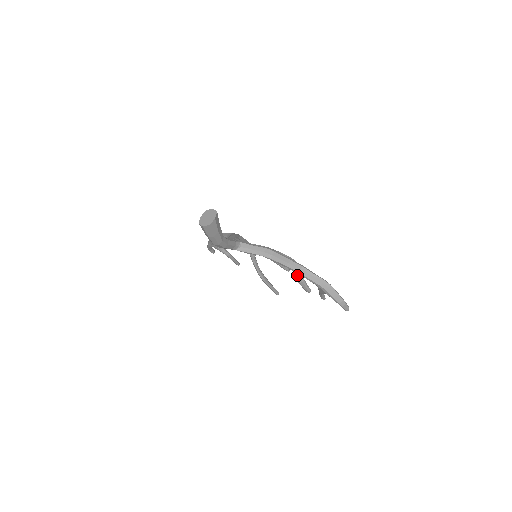
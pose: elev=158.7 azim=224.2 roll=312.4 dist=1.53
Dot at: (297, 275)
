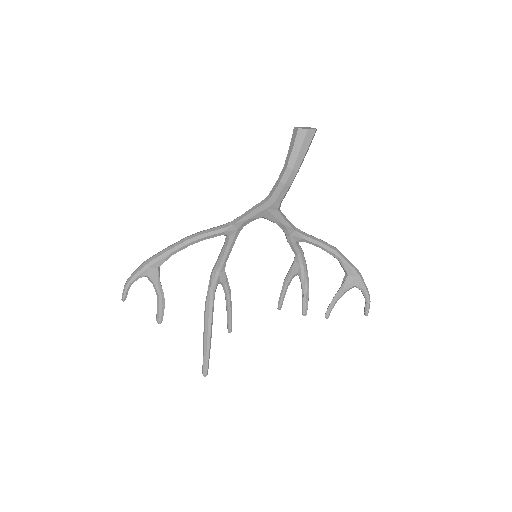
Dot at: (306, 280)
